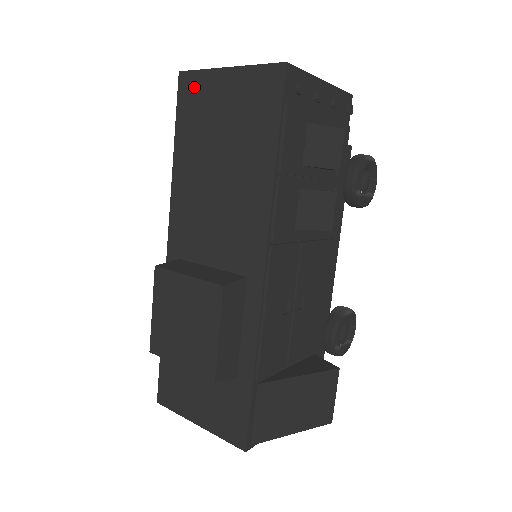
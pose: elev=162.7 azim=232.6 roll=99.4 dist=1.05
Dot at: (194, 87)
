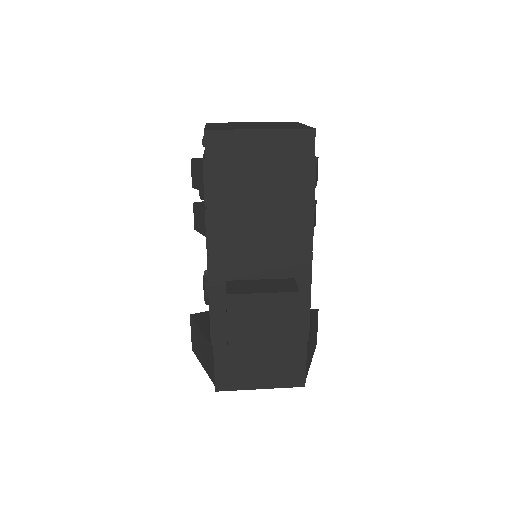
Dot at: (225, 144)
